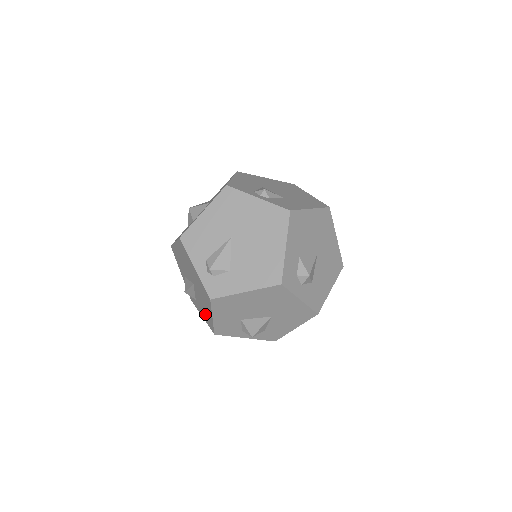
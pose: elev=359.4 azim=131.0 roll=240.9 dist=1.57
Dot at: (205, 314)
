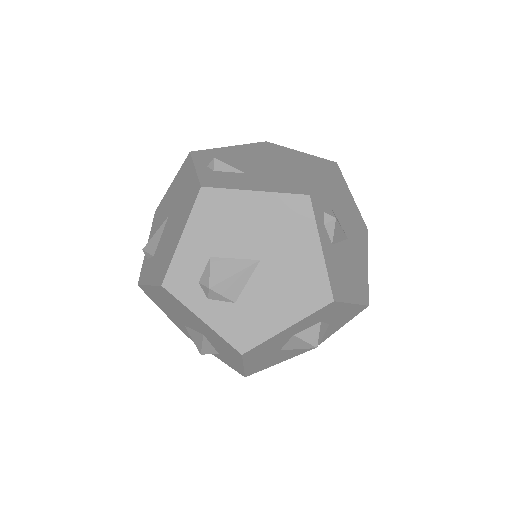
Dot at: occluded
